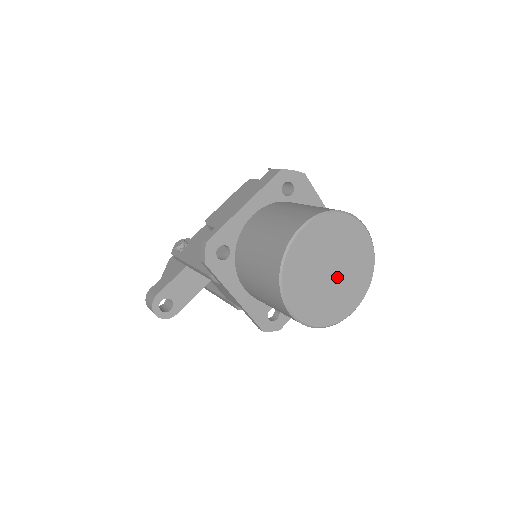
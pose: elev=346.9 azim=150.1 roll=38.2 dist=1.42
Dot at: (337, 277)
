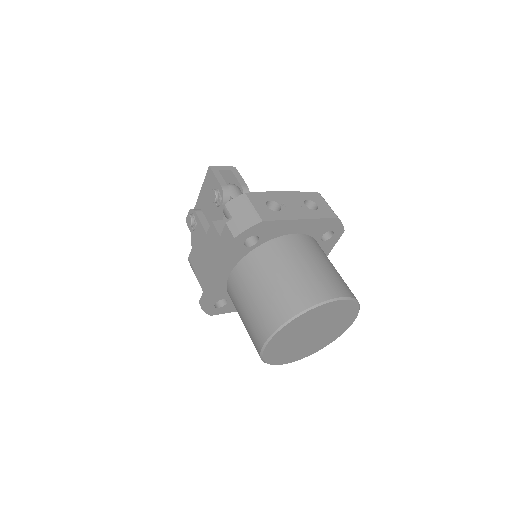
Dot at: (320, 331)
